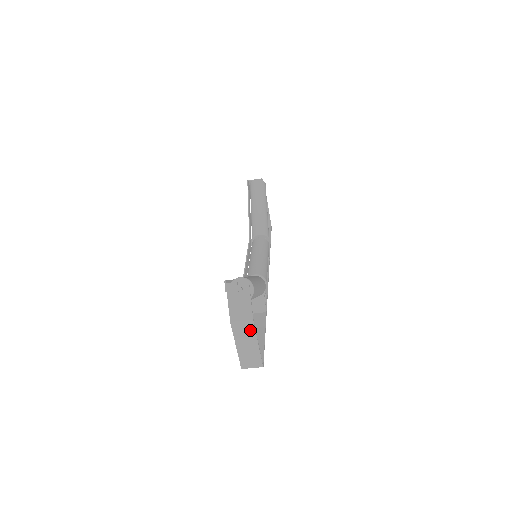
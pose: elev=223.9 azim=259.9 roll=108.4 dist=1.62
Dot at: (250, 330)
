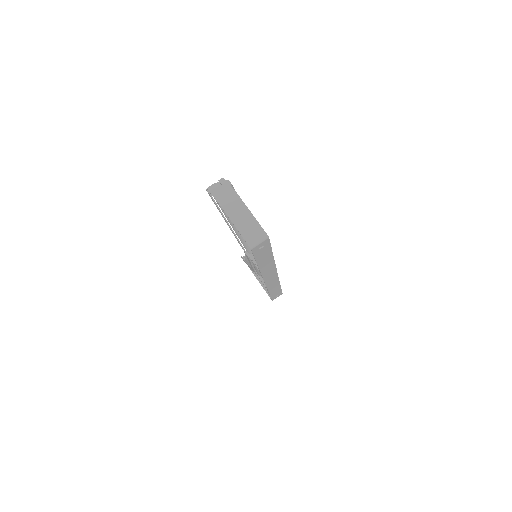
Dot at: (239, 204)
